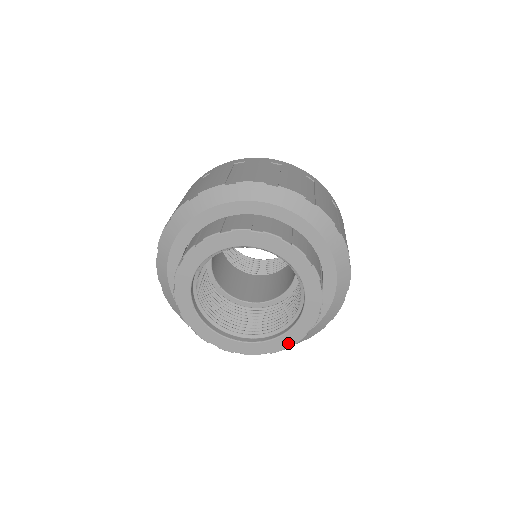
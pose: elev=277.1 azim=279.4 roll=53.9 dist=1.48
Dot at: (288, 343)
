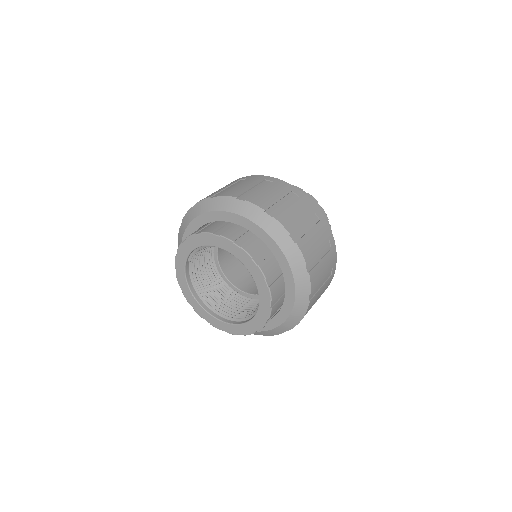
Dot at: (254, 329)
